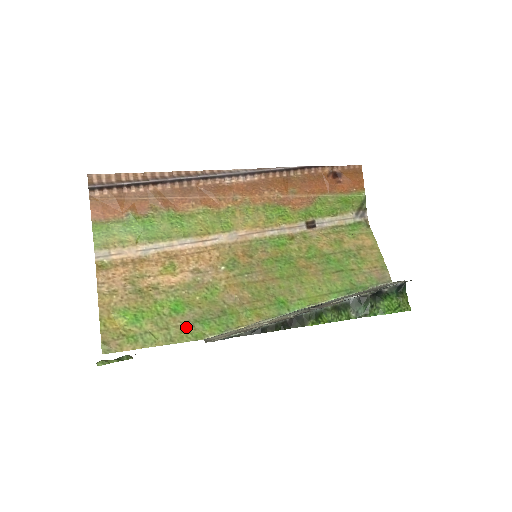
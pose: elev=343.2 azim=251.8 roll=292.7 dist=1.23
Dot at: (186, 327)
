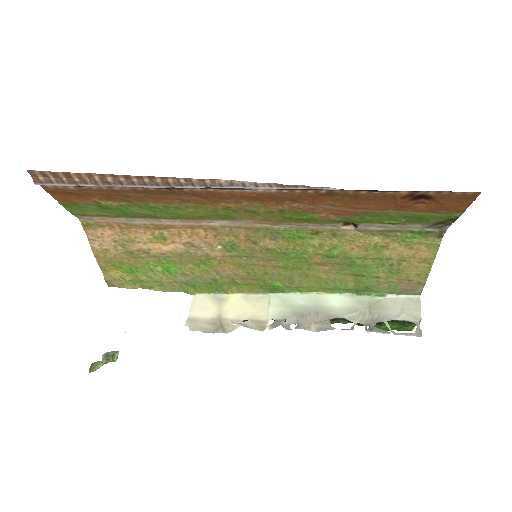
Dot at: (178, 284)
